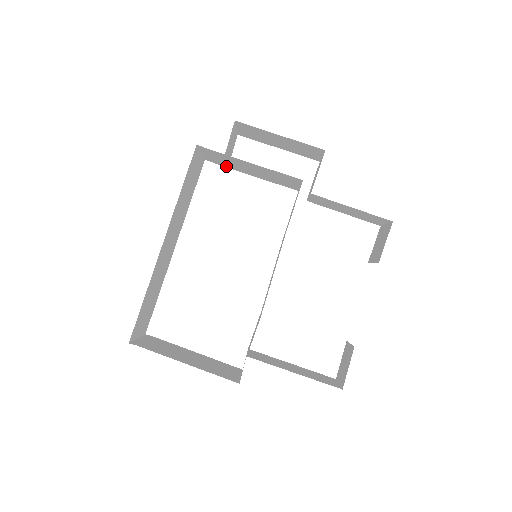
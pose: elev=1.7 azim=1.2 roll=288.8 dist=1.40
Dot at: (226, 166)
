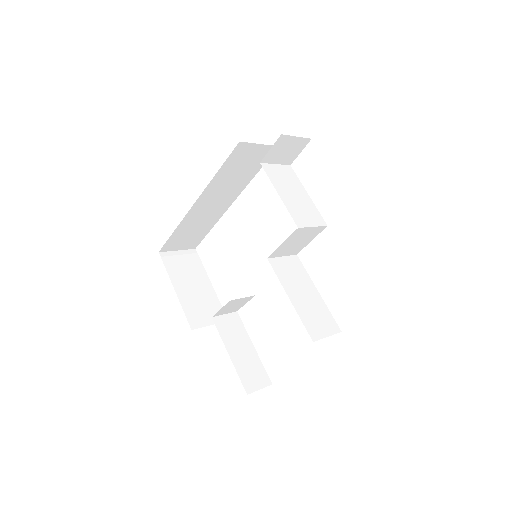
Dot at: (287, 163)
